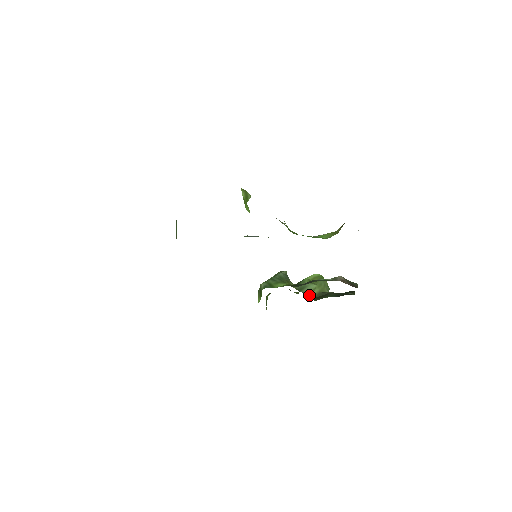
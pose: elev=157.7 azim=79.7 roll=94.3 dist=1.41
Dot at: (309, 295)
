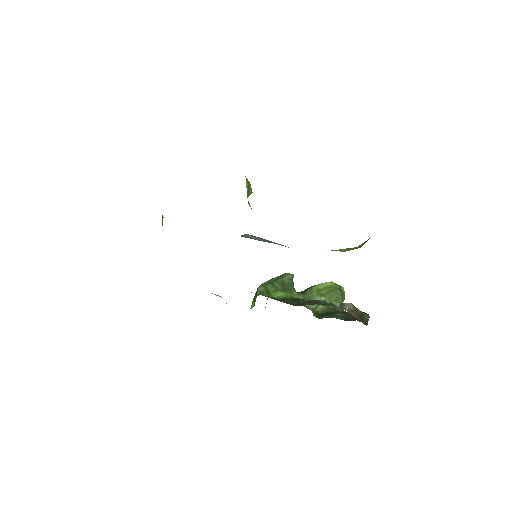
Dot at: (312, 311)
